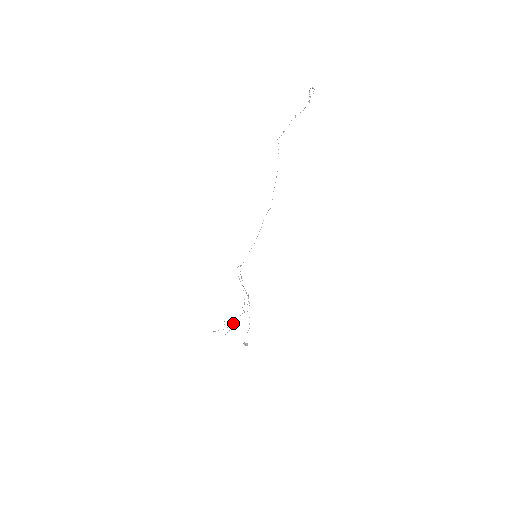
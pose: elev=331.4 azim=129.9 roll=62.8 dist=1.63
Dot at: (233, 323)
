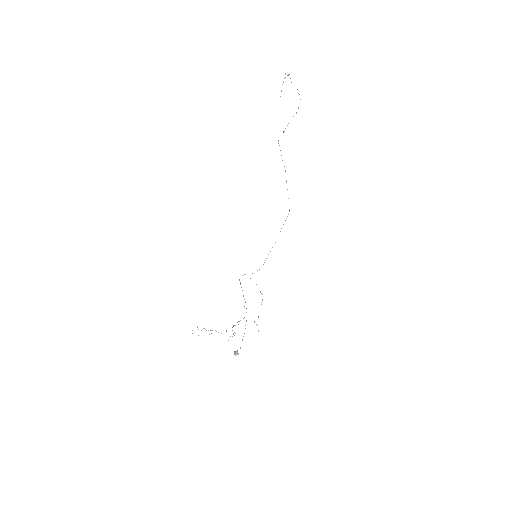
Dot at: occluded
